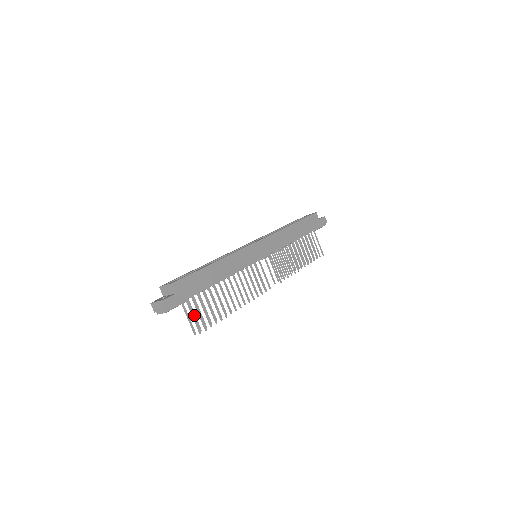
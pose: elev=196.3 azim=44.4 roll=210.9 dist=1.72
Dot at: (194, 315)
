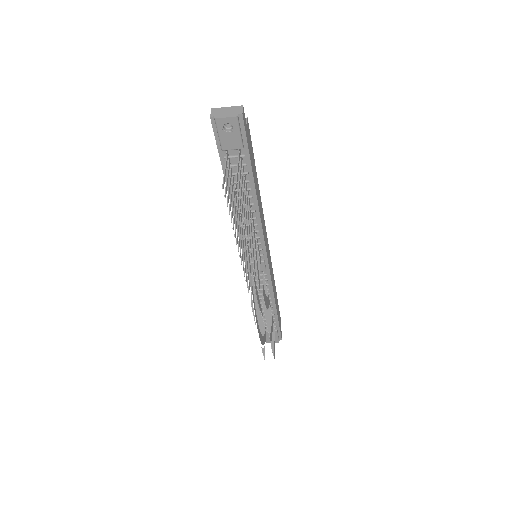
Dot at: (227, 179)
